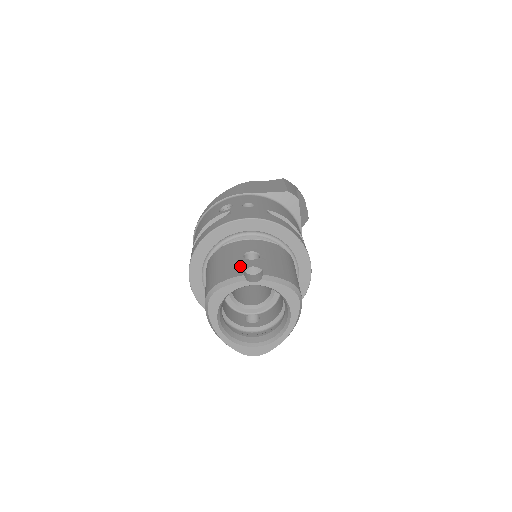
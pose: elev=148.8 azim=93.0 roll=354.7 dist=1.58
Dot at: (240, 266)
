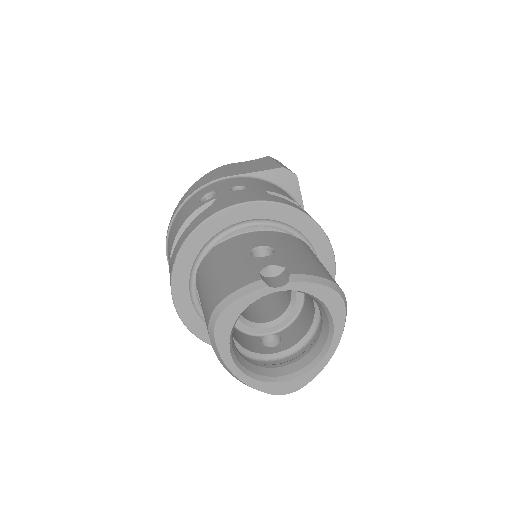
Dot at: (251, 267)
